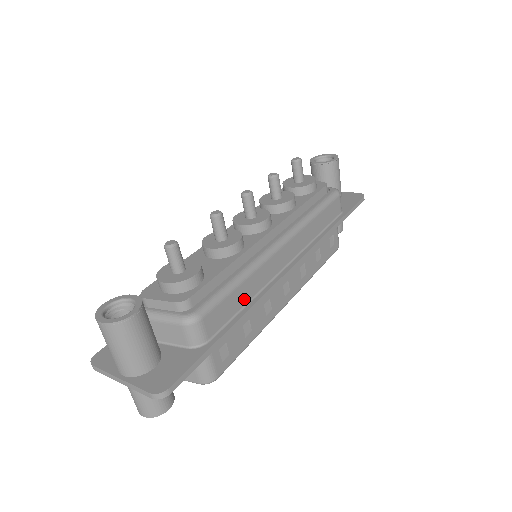
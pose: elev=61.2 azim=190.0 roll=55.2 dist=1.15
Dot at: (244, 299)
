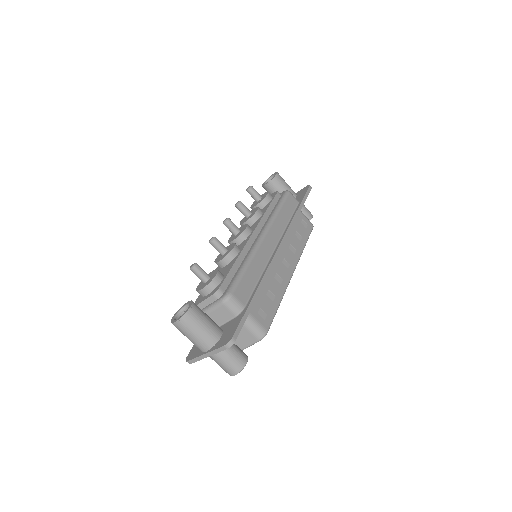
Dot at: (256, 276)
